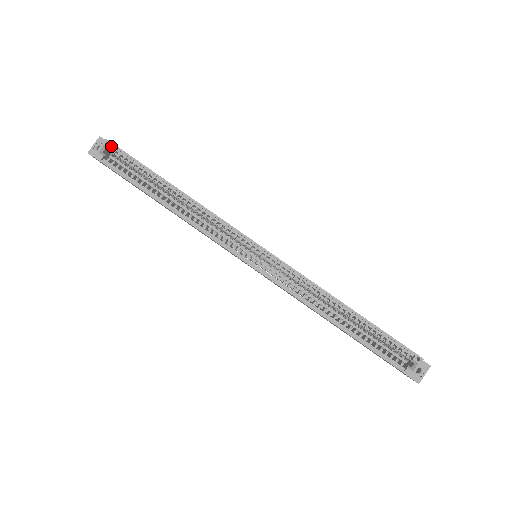
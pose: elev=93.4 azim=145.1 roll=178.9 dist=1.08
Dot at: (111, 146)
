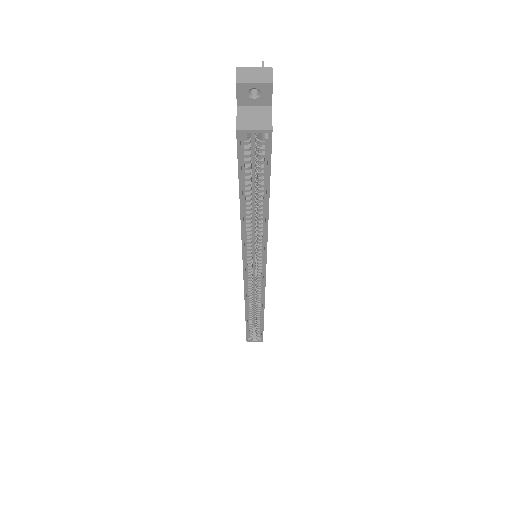
Dot at: (267, 138)
